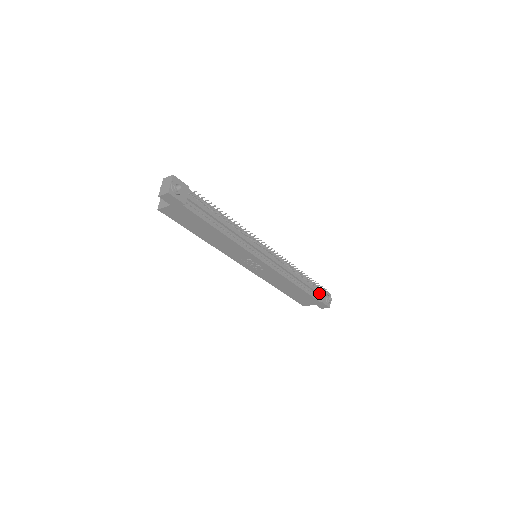
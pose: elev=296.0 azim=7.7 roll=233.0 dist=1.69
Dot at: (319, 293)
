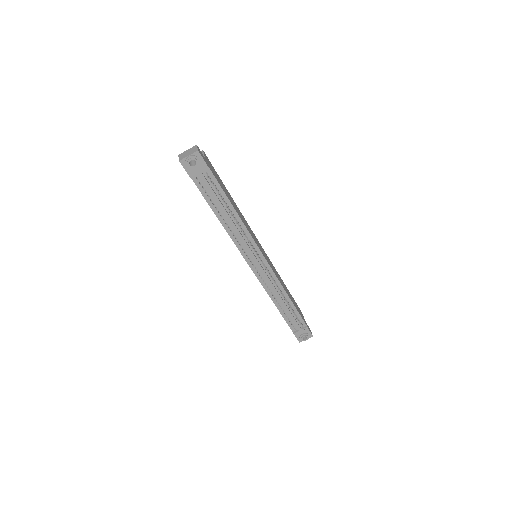
Dot at: (297, 326)
